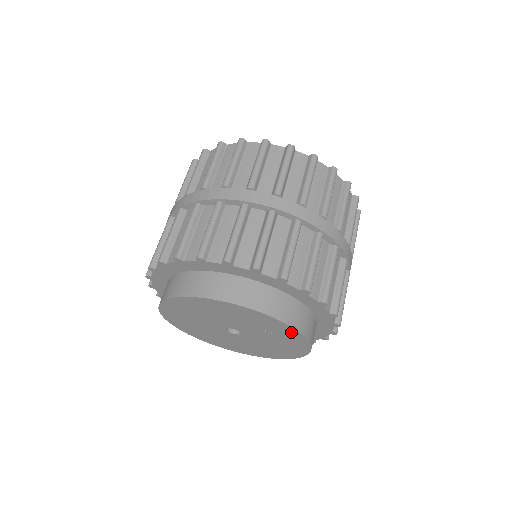
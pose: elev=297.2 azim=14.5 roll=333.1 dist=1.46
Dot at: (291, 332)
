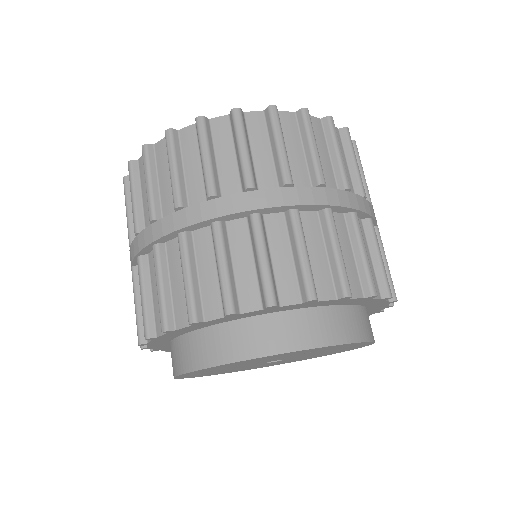
Dot at: (279, 355)
